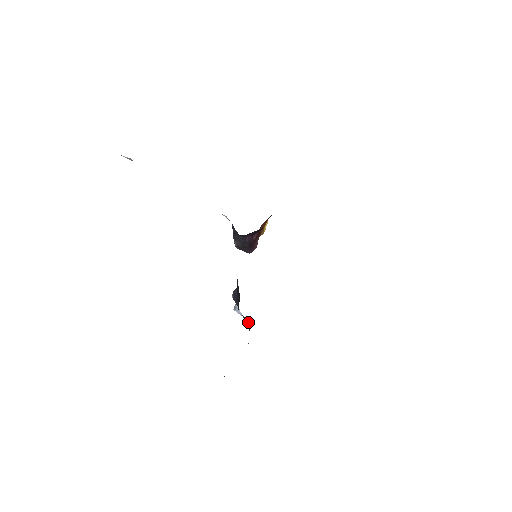
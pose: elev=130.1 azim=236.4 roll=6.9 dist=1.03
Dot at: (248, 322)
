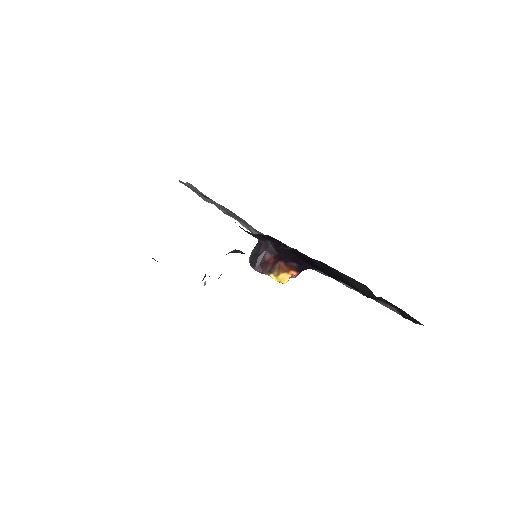
Dot at: occluded
